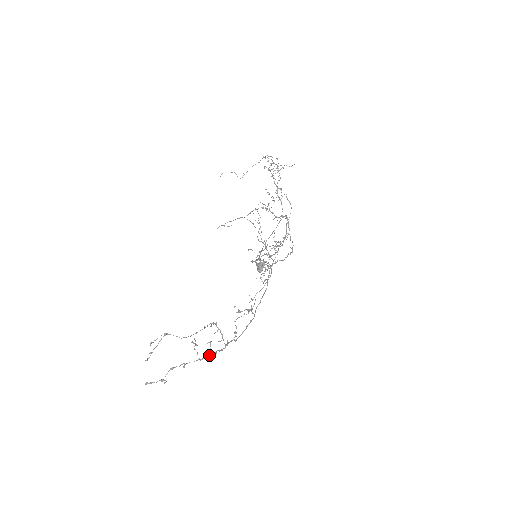
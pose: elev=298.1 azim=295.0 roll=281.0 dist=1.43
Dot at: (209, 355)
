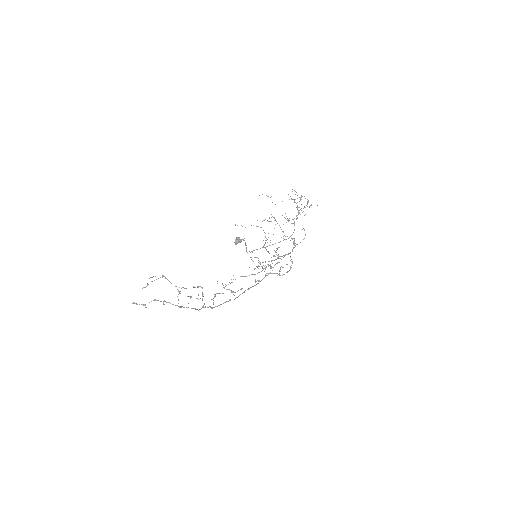
Dot at: (186, 307)
